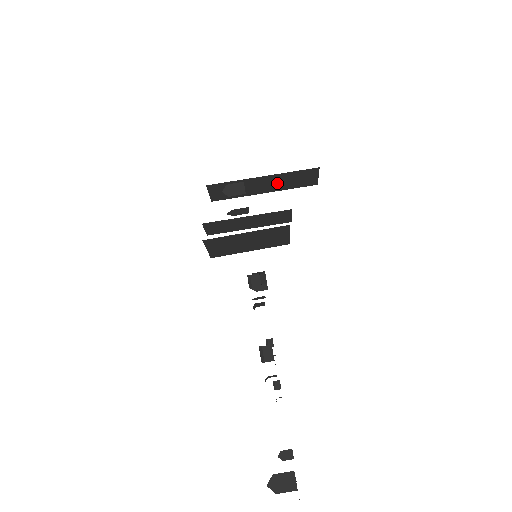
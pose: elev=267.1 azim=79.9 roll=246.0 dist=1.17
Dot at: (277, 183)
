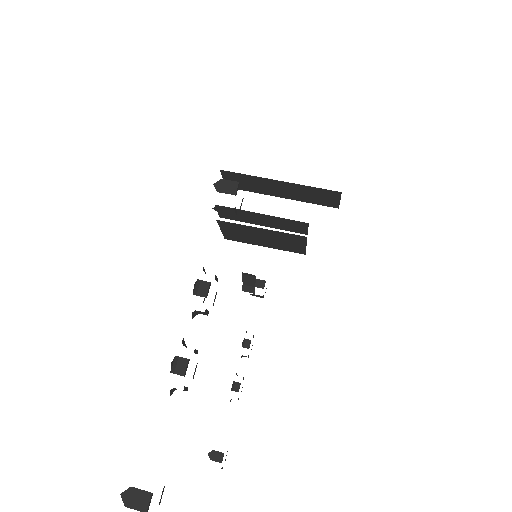
Dot at: (295, 192)
